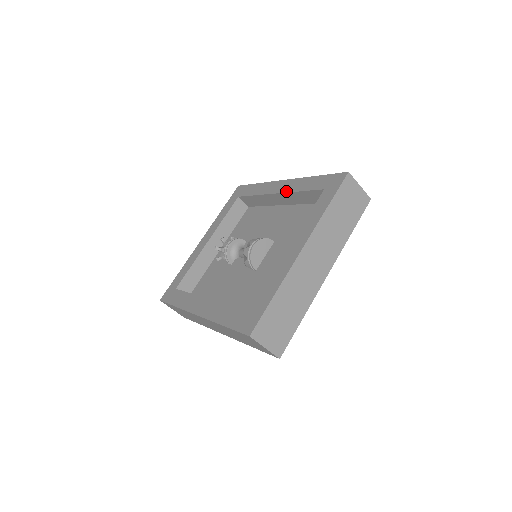
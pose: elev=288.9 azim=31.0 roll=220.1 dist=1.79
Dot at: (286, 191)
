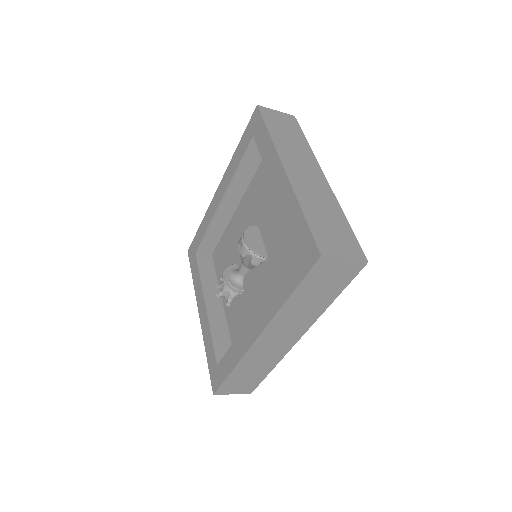
Dot at: (227, 186)
